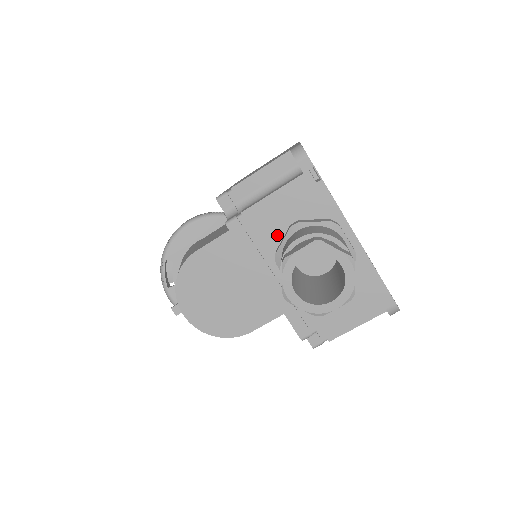
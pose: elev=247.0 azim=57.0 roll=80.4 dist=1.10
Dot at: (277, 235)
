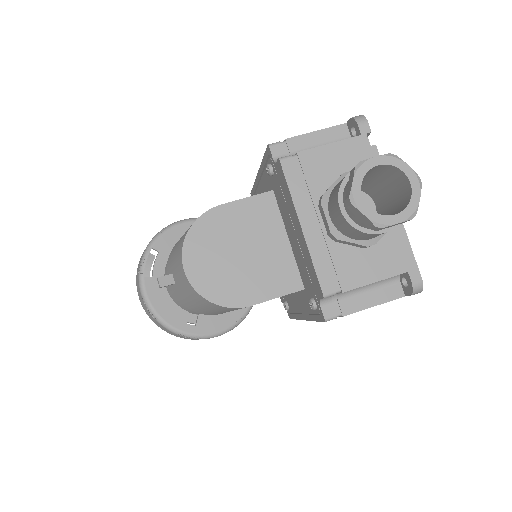
Dot at: (325, 182)
